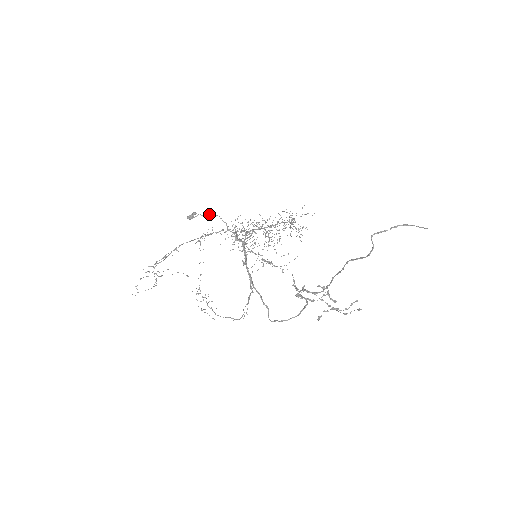
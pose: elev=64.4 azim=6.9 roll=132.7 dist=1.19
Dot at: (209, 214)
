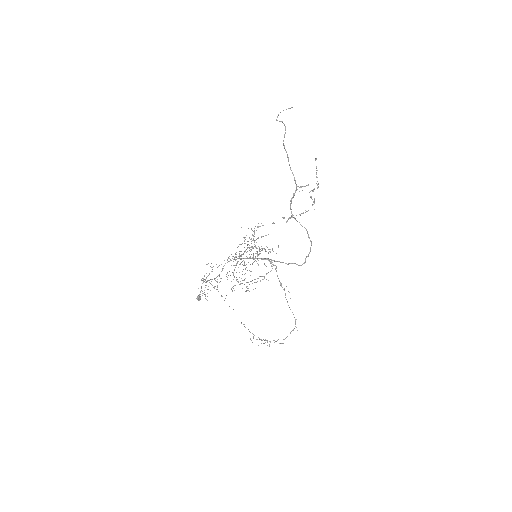
Dot at: occluded
